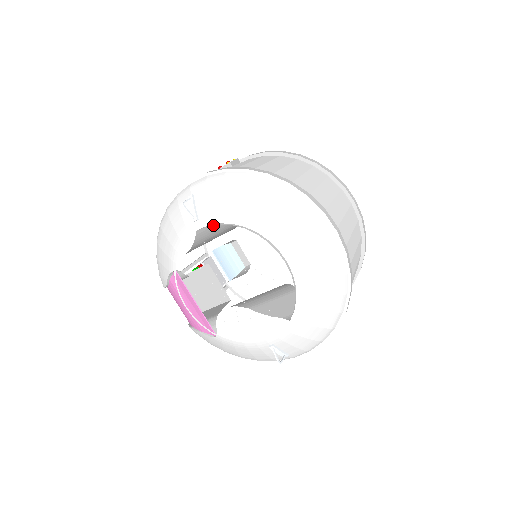
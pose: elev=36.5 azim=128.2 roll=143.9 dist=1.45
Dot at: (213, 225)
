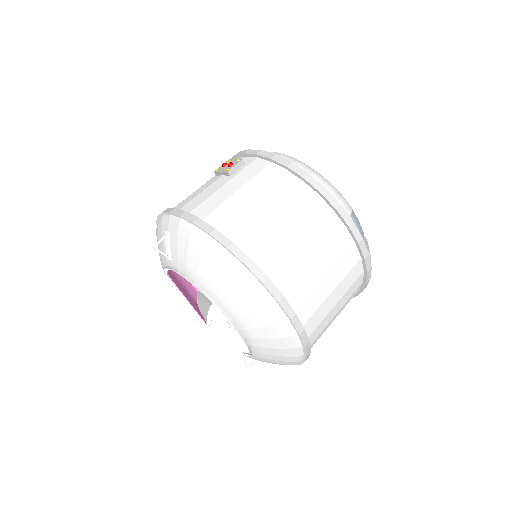
Dot at: occluded
